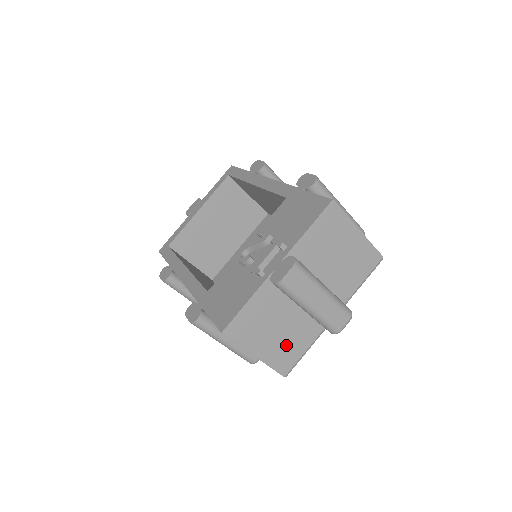
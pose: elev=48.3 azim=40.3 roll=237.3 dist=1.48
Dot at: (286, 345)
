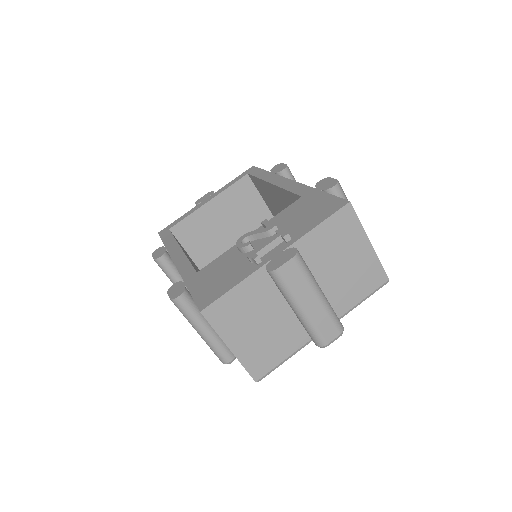
Dot at: (266, 346)
